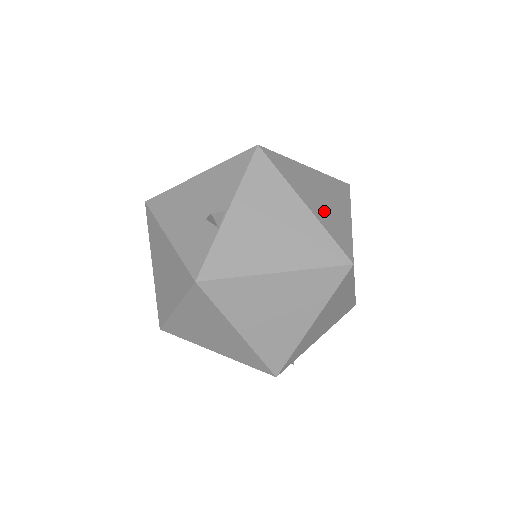
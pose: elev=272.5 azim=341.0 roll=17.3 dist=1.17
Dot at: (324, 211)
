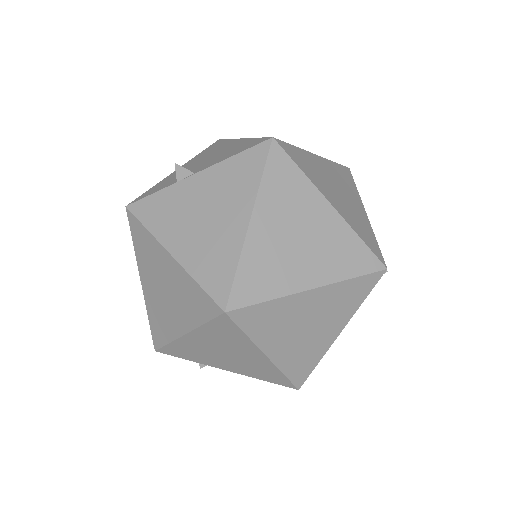
Dot at: (272, 248)
